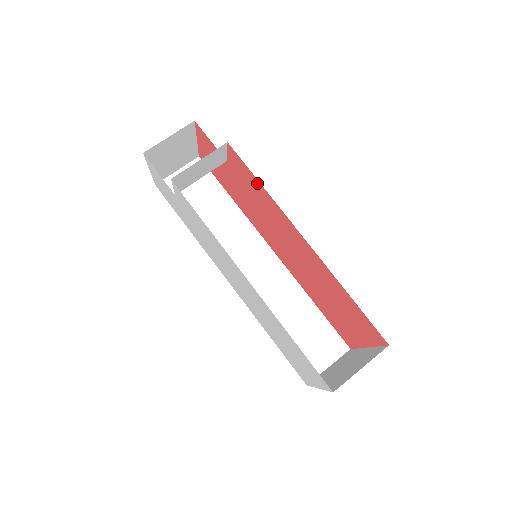
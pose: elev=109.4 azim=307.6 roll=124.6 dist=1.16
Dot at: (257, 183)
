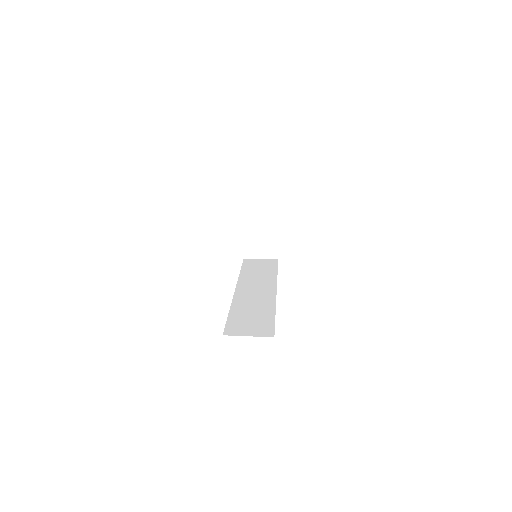
Dot at: occluded
